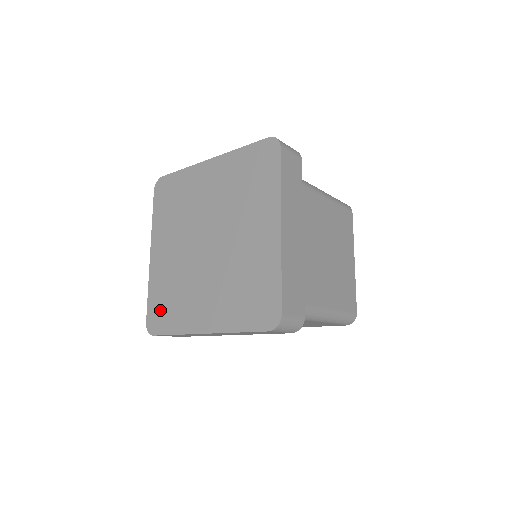
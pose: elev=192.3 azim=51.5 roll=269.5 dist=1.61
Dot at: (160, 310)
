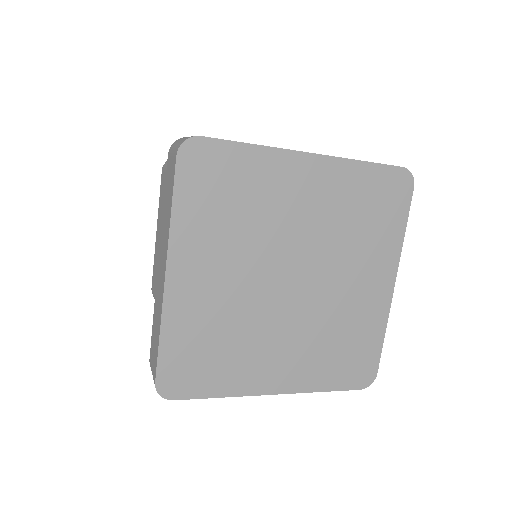
Dot at: (190, 365)
